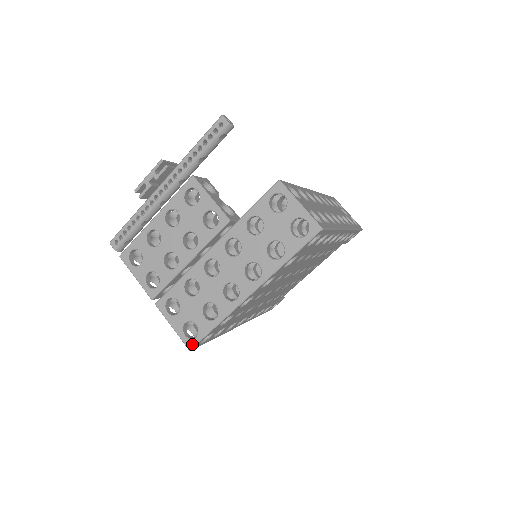
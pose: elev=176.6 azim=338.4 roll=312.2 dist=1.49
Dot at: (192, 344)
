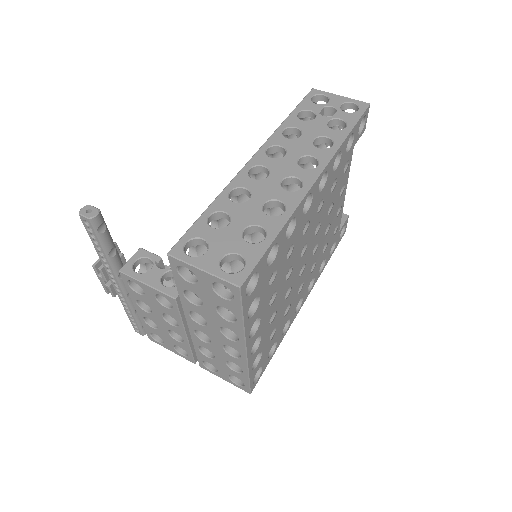
Dot at: (247, 390)
